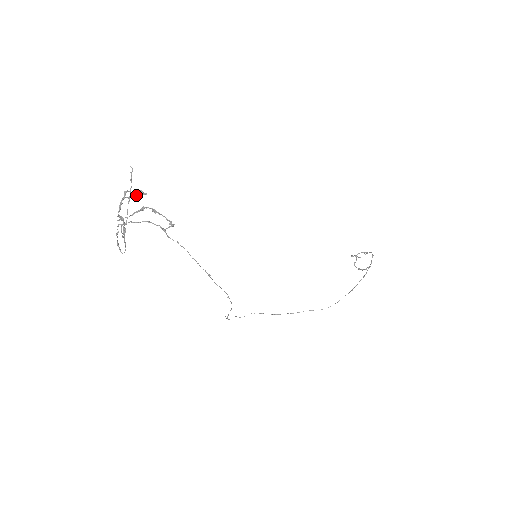
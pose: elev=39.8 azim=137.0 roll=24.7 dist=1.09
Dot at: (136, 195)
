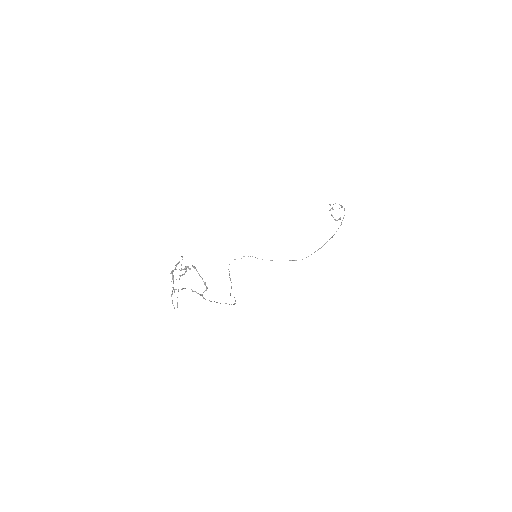
Dot at: occluded
